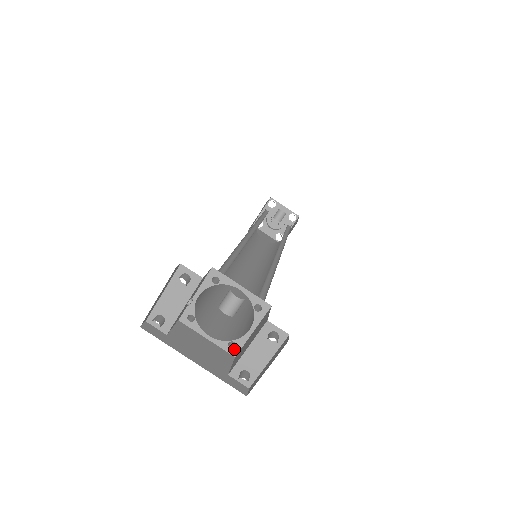
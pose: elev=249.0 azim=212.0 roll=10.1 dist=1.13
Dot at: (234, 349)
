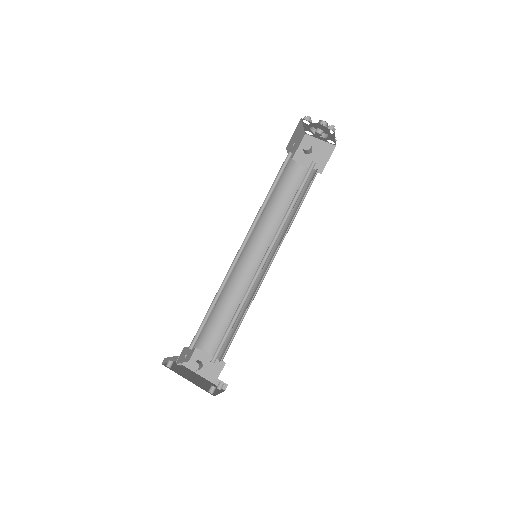
Dot at: (222, 362)
